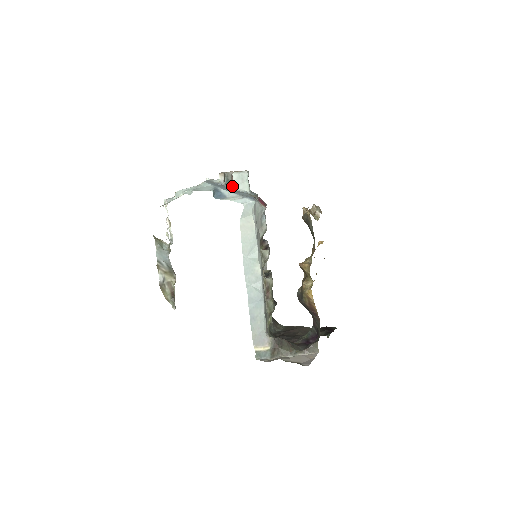
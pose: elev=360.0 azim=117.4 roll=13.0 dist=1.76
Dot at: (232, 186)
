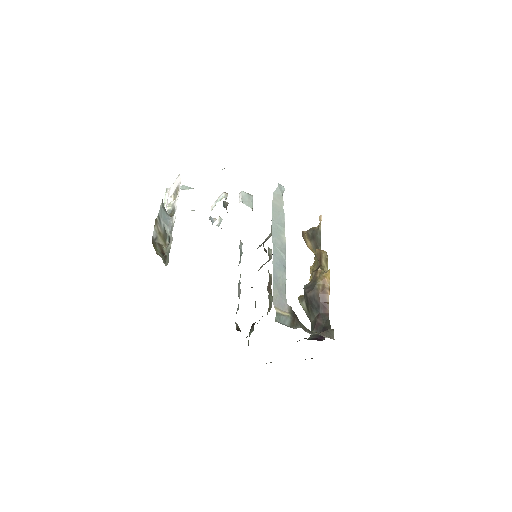
Dot at: occluded
